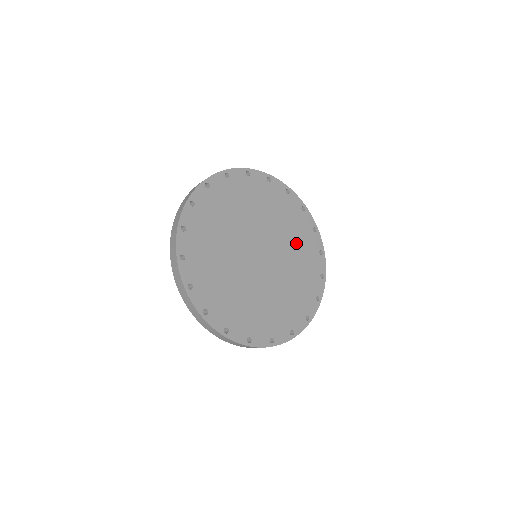
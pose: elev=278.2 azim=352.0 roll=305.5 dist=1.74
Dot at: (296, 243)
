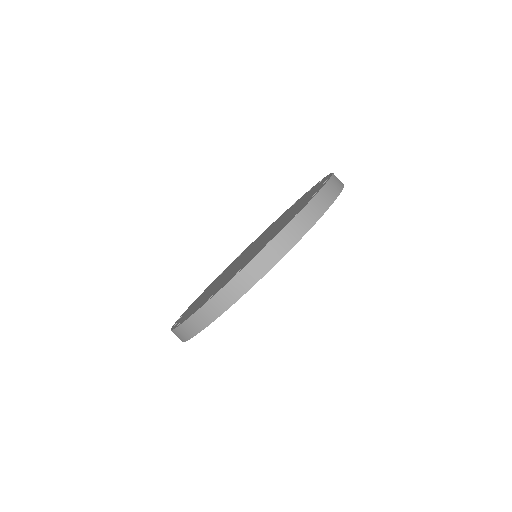
Dot at: occluded
